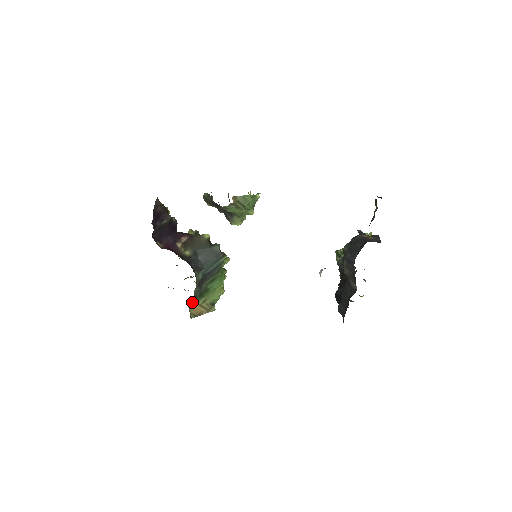
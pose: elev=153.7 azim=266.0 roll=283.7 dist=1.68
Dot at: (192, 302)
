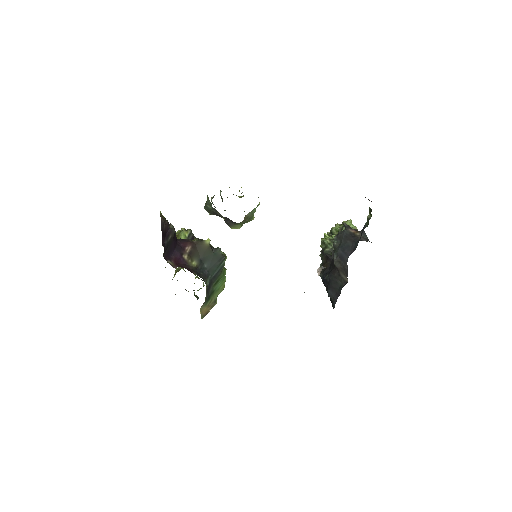
Dot at: (202, 307)
